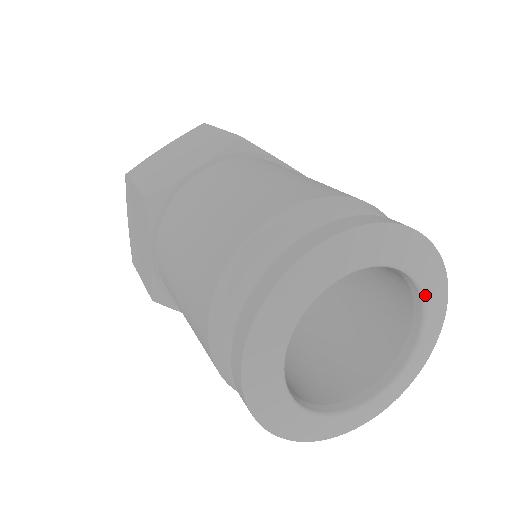
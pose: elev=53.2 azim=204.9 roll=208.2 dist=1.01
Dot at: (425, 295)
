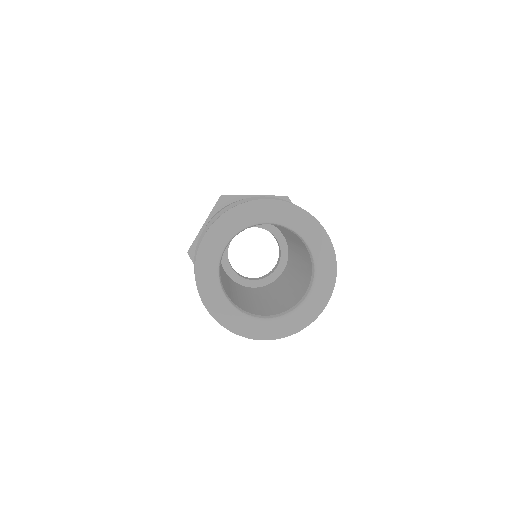
Dot at: (296, 229)
